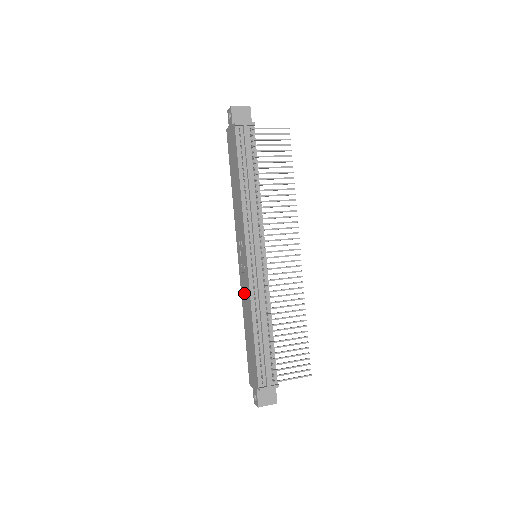
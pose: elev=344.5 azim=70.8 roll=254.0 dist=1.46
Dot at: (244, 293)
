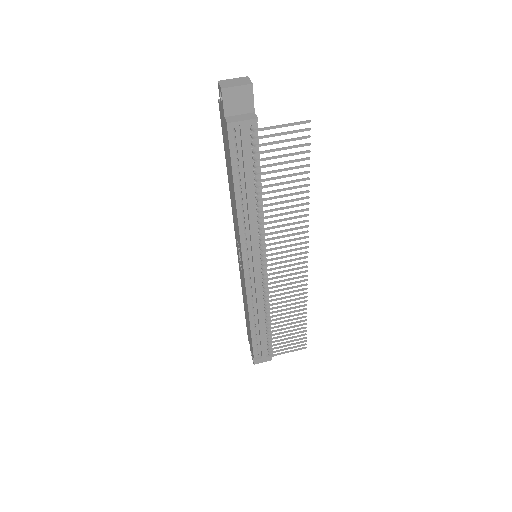
Dot at: (242, 283)
